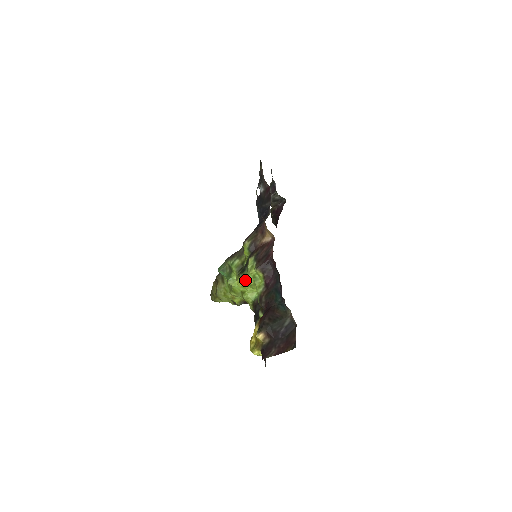
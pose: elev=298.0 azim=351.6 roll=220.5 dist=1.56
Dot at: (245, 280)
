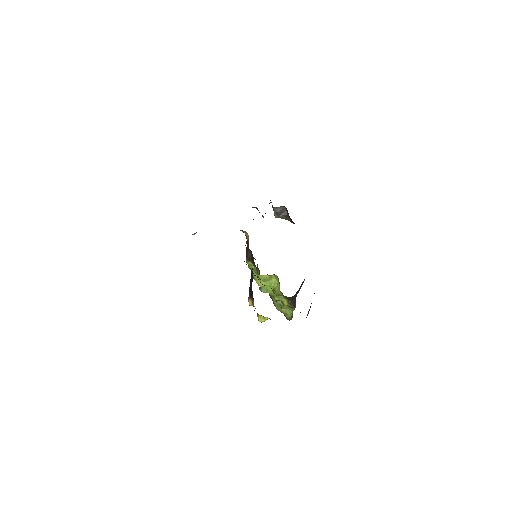
Dot at: (254, 278)
